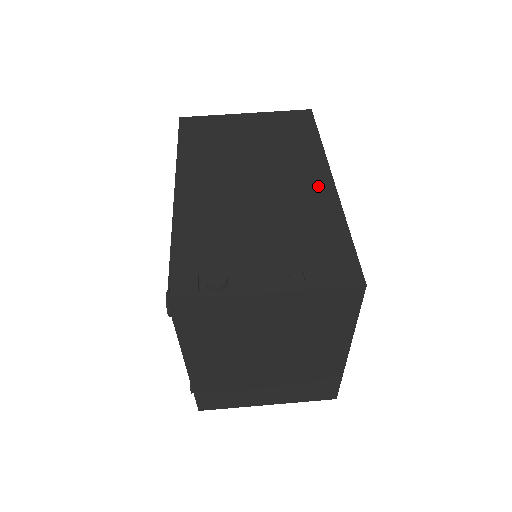
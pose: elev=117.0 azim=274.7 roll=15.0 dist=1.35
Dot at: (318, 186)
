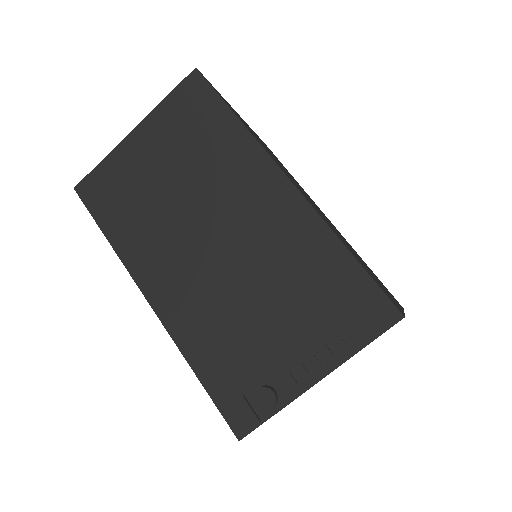
Dot at: (280, 202)
